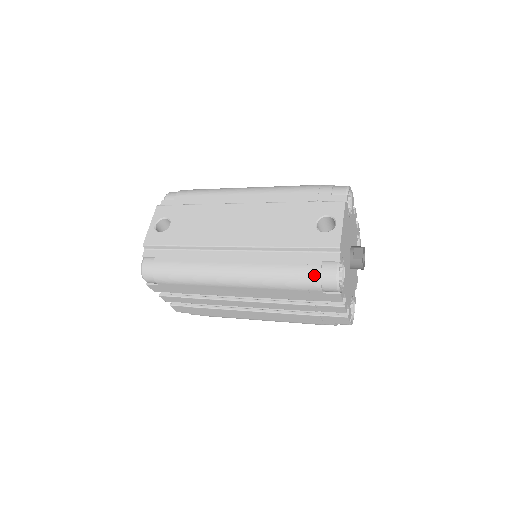
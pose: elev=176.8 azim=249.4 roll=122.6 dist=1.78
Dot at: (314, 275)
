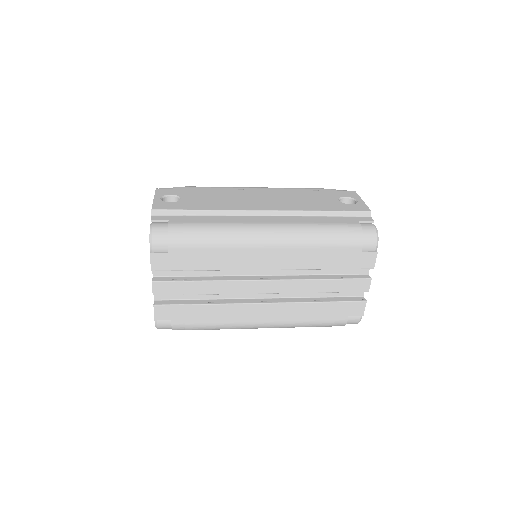
Dot at: (356, 229)
